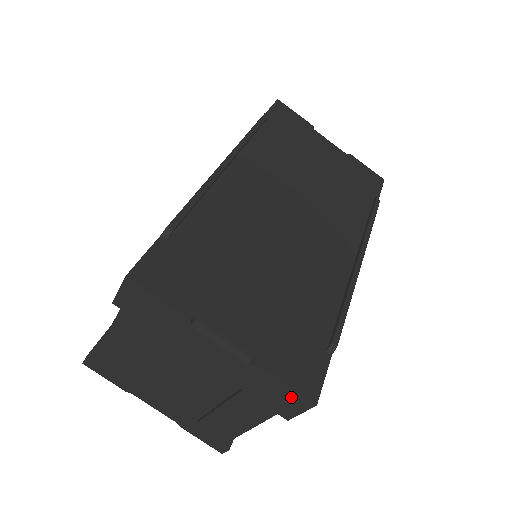
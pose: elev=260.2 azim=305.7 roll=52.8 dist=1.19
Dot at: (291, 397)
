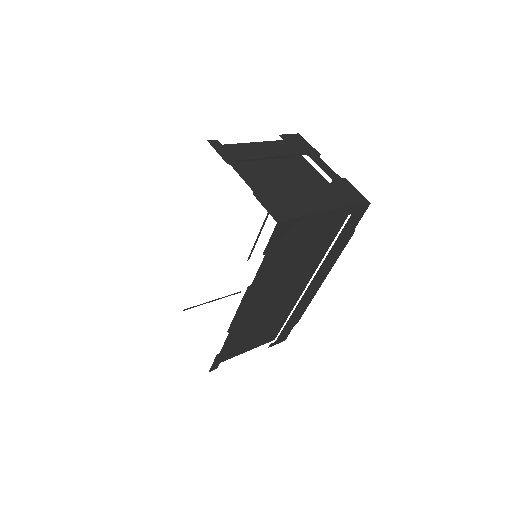
Dot at: (358, 196)
